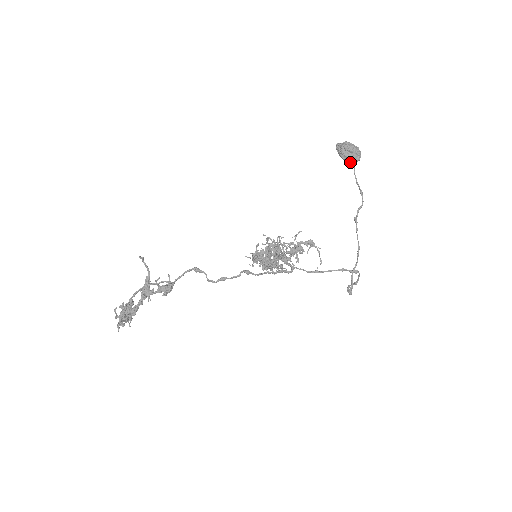
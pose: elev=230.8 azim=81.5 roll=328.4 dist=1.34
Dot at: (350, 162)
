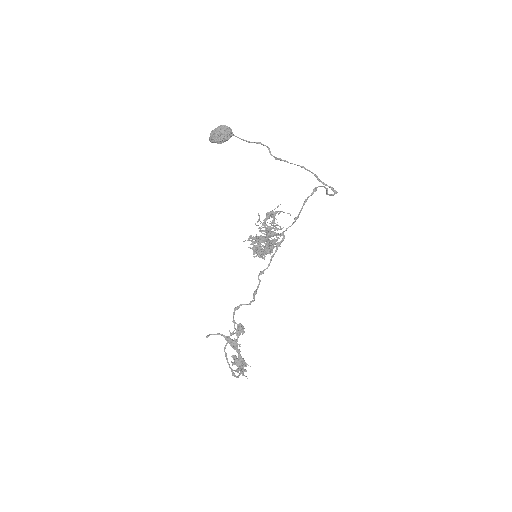
Dot at: occluded
